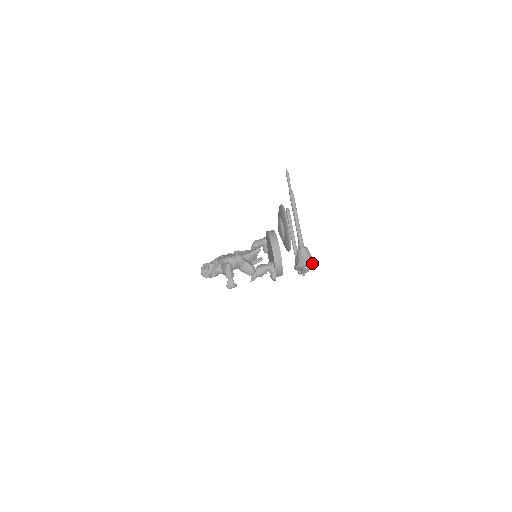
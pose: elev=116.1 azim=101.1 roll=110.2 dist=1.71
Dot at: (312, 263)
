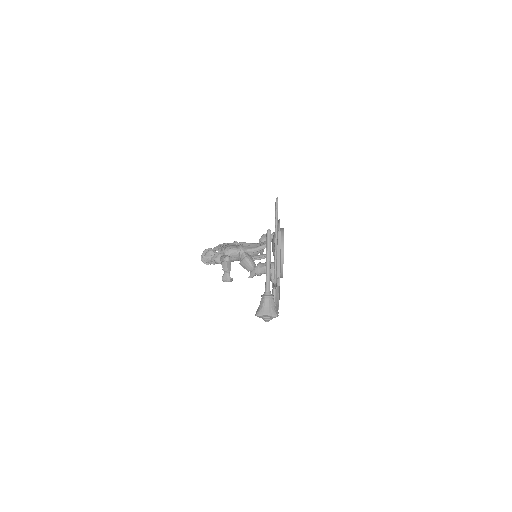
Dot at: (272, 316)
